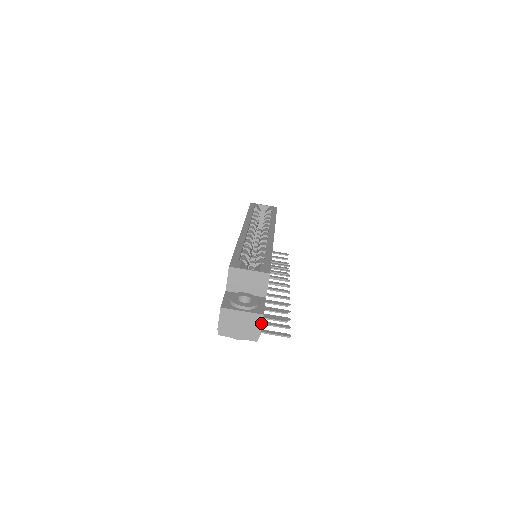
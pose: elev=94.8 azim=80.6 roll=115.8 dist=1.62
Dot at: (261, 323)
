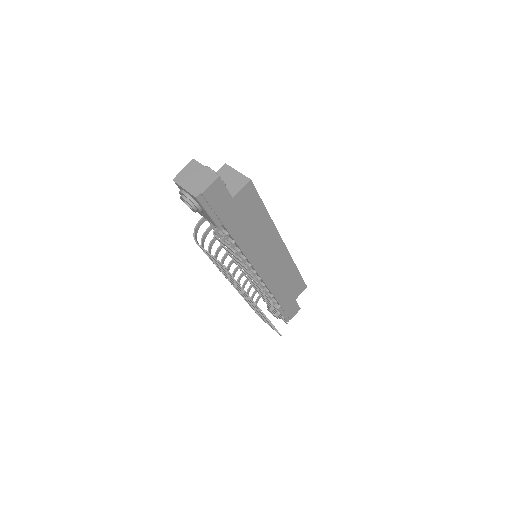
Dot at: (211, 182)
